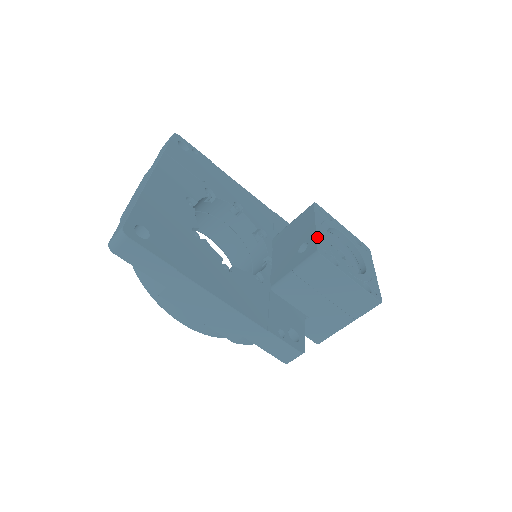
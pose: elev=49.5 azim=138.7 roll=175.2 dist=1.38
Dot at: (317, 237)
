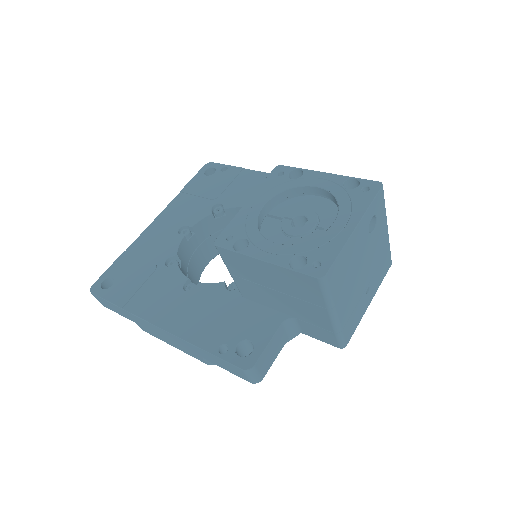
Dot at: (231, 221)
